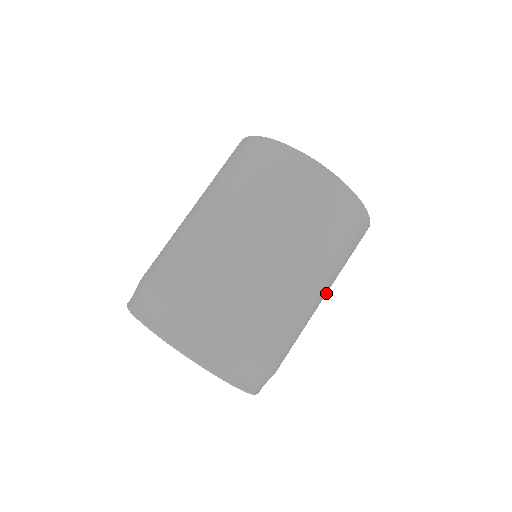
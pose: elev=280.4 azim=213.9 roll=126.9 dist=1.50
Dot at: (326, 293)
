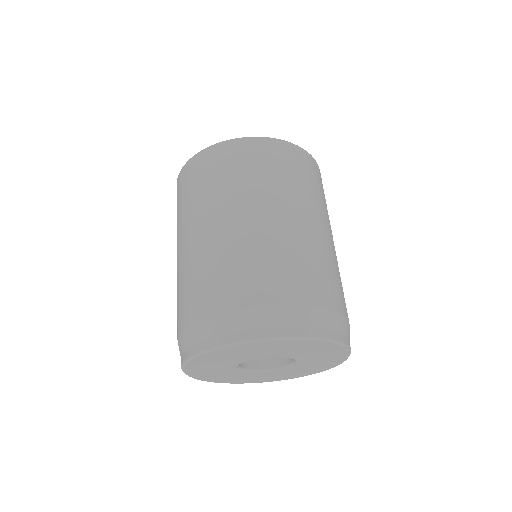
Dot at: (296, 210)
